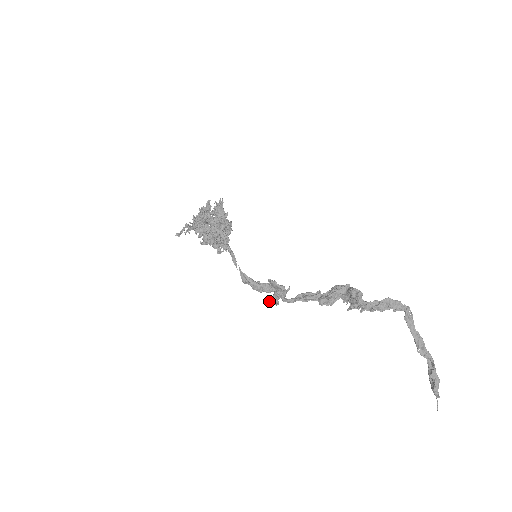
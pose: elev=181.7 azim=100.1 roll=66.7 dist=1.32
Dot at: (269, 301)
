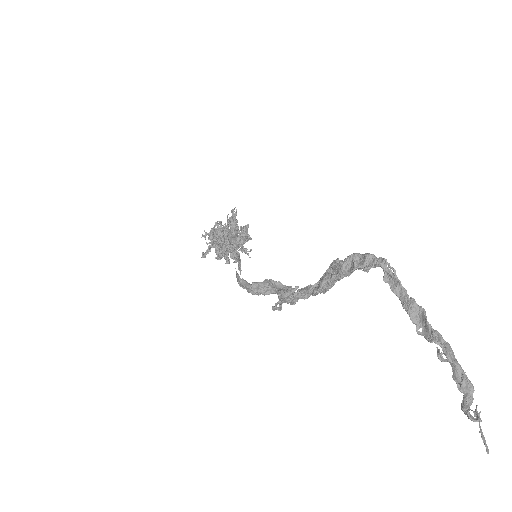
Dot at: (272, 307)
